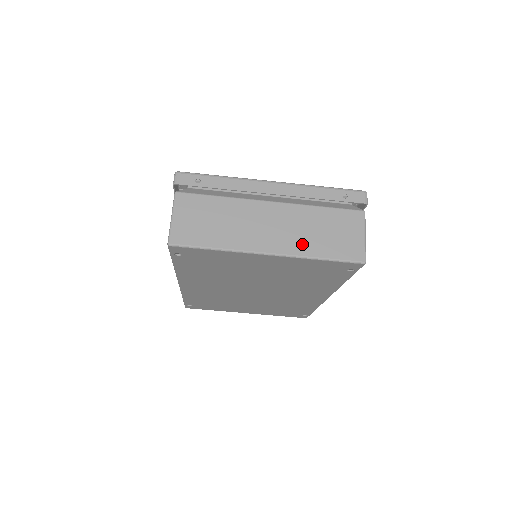
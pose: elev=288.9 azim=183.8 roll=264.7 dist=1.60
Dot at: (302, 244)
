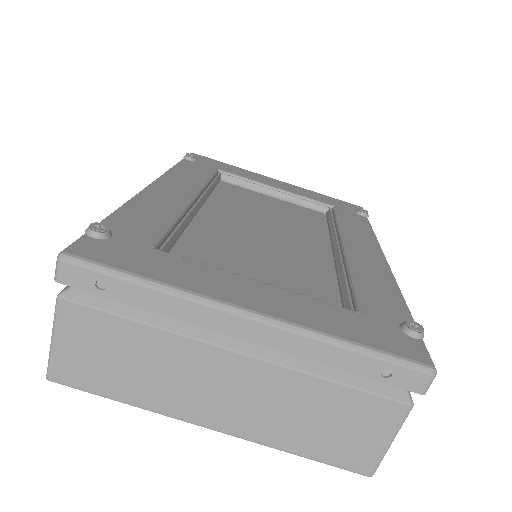
Dot at: (272, 430)
